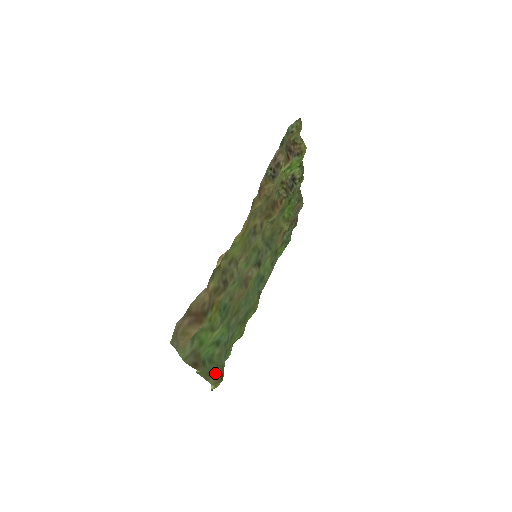
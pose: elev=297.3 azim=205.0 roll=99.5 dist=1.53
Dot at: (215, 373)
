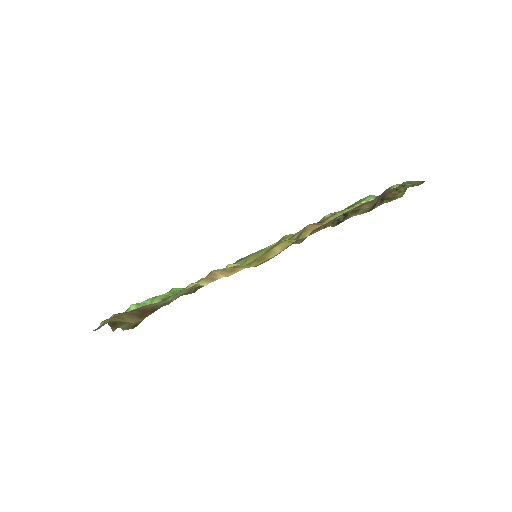
Dot at: occluded
